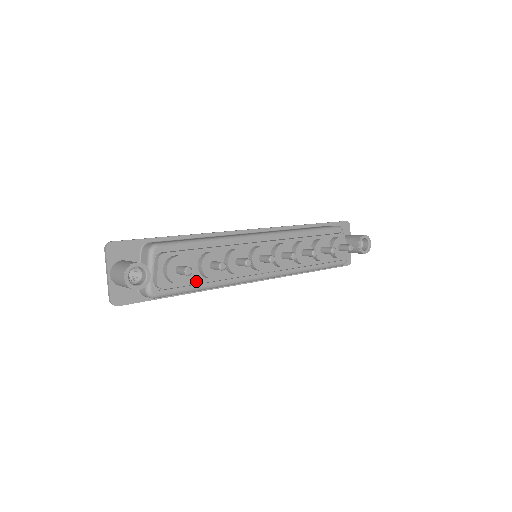
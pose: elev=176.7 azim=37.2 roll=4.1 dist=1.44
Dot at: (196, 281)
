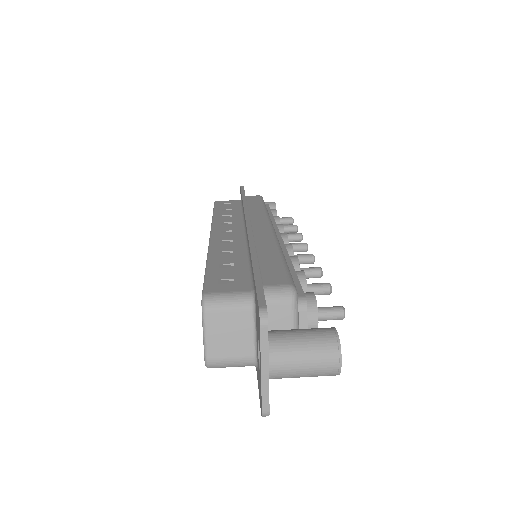
Dot at: occluded
